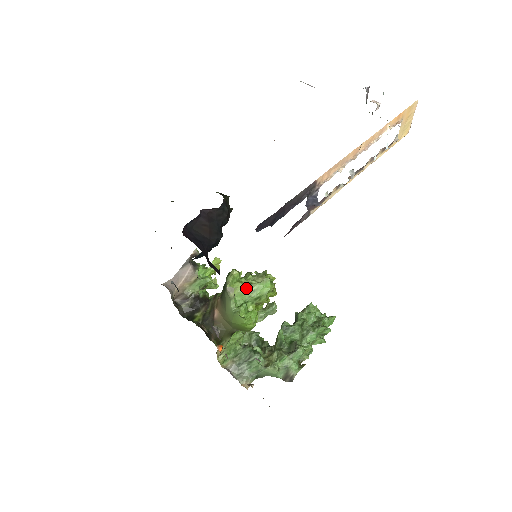
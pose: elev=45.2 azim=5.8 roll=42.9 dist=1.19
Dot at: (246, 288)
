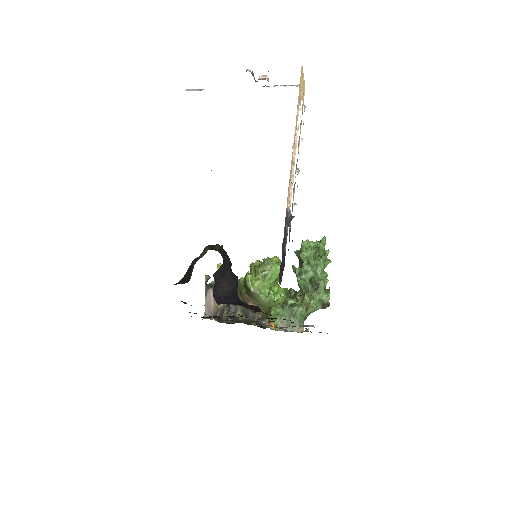
Dot at: (264, 280)
